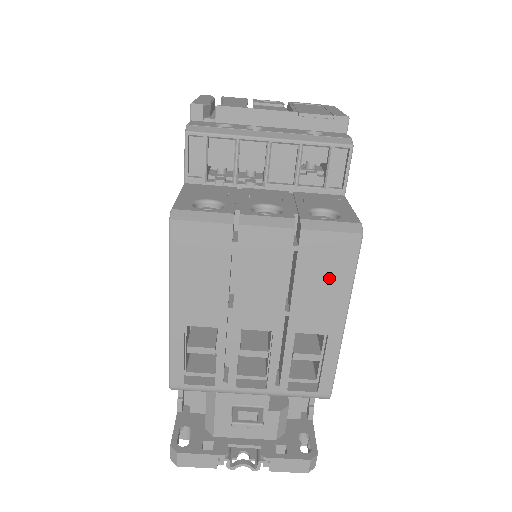
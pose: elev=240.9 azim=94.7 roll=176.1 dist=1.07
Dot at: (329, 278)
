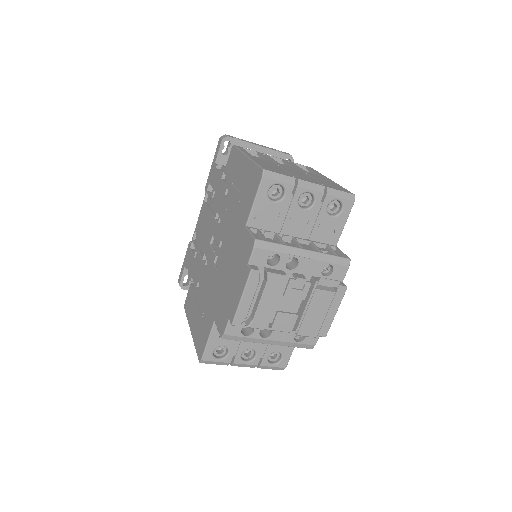
Dot at: occluded
